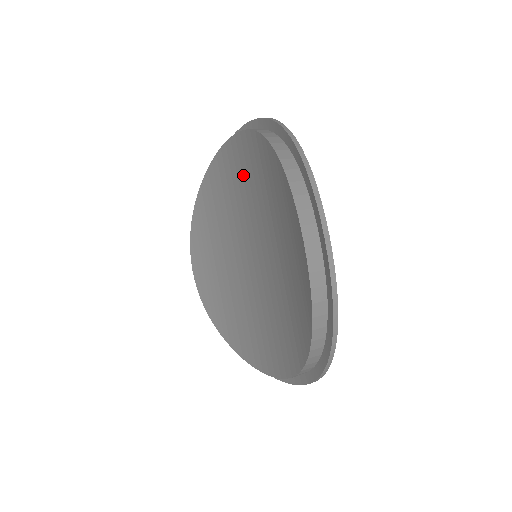
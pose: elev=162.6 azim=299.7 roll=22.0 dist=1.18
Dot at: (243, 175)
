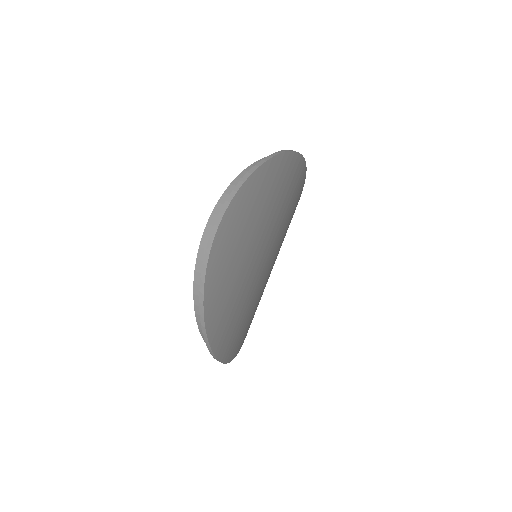
Dot at: occluded
